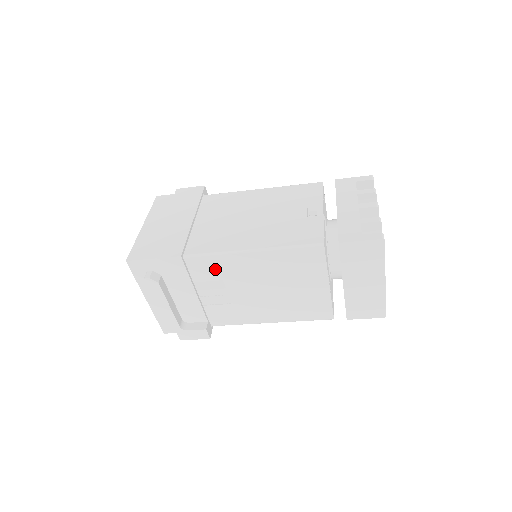
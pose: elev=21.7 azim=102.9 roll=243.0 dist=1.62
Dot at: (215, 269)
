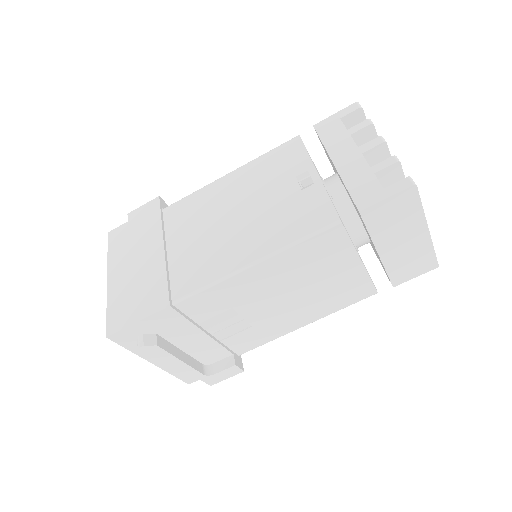
Dot at: (217, 301)
